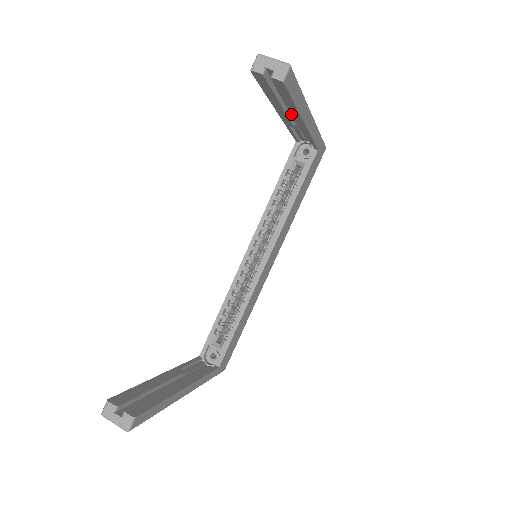
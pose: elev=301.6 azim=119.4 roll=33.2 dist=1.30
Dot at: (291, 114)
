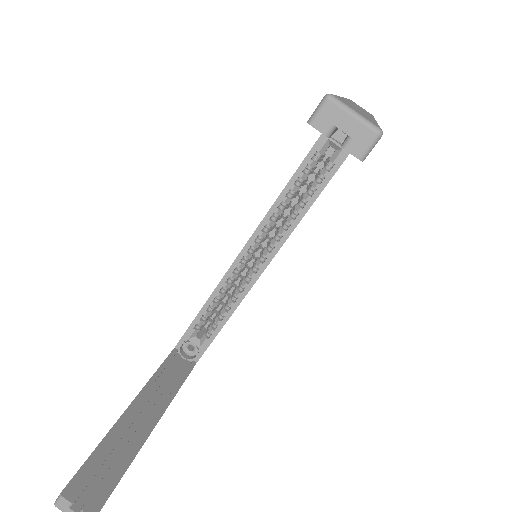
Dot at: occluded
